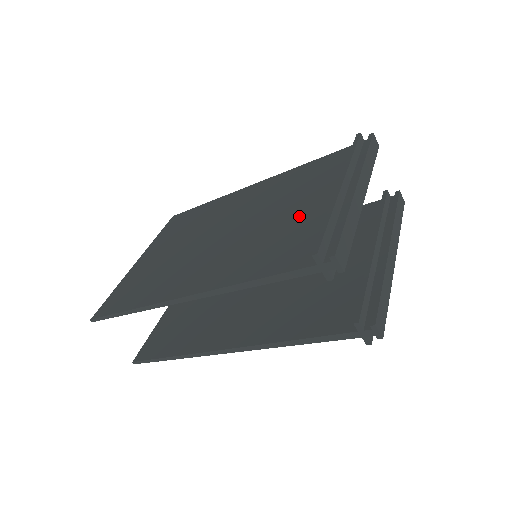
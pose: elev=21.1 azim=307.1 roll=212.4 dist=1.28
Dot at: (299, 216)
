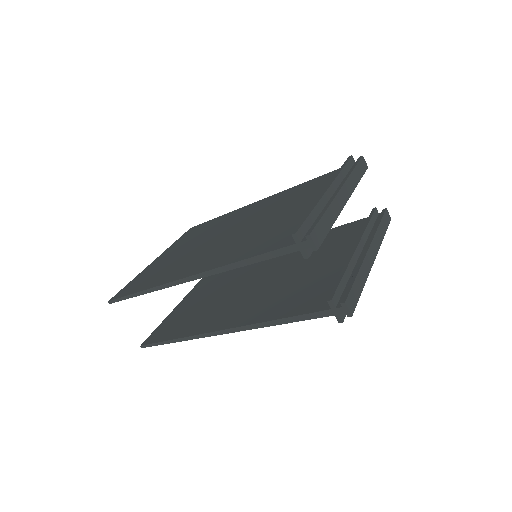
Dot at: (291, 215)
